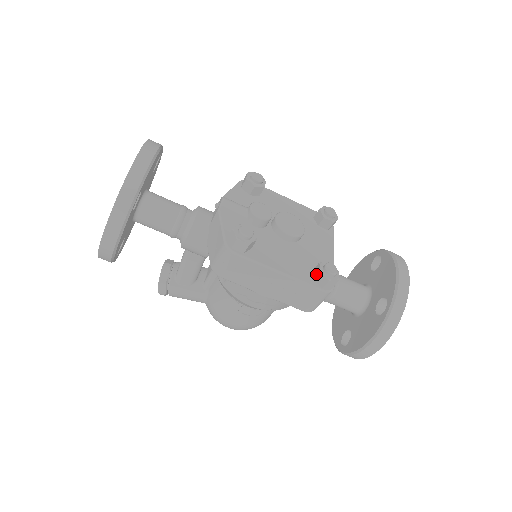
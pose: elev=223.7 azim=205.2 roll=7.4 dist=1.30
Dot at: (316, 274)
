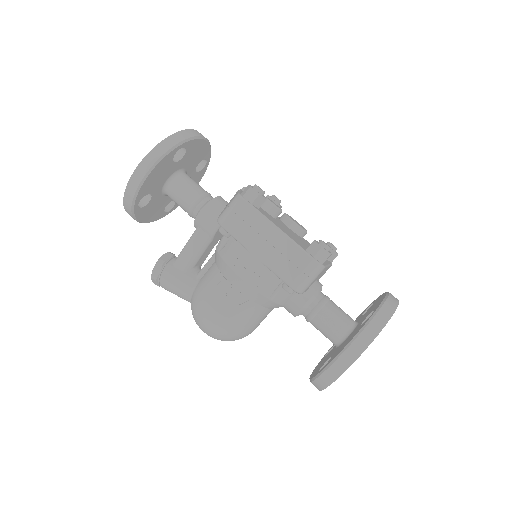
Dot at: (311, 244)
